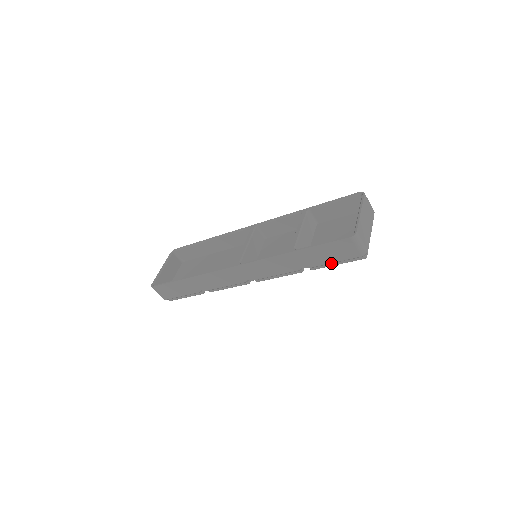
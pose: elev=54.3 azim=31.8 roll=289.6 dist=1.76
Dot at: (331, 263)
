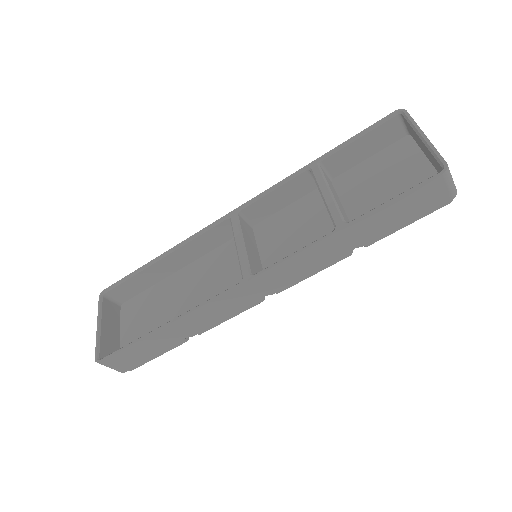
Dot at: (400, 226)
